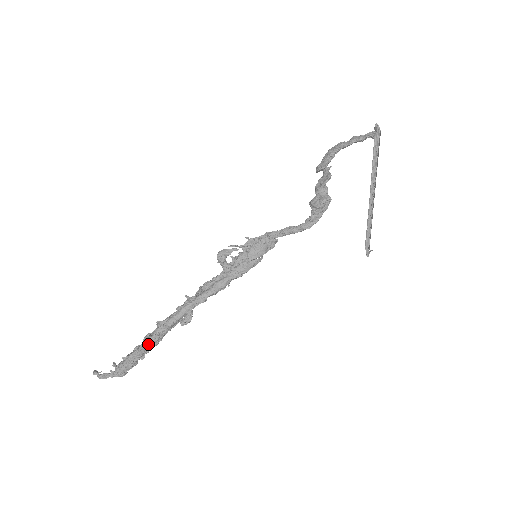
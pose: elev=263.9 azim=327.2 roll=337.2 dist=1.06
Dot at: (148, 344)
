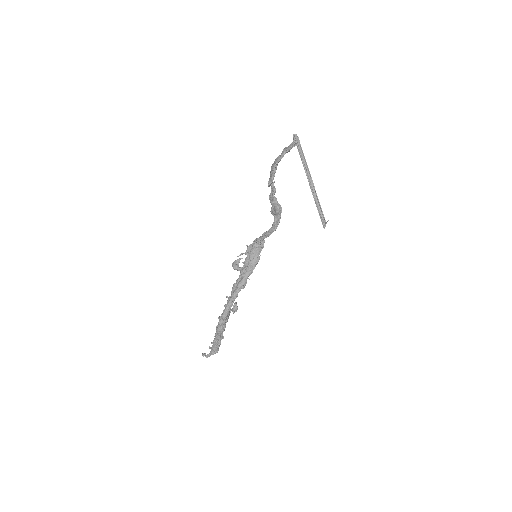
Dot at: (218, 332)
